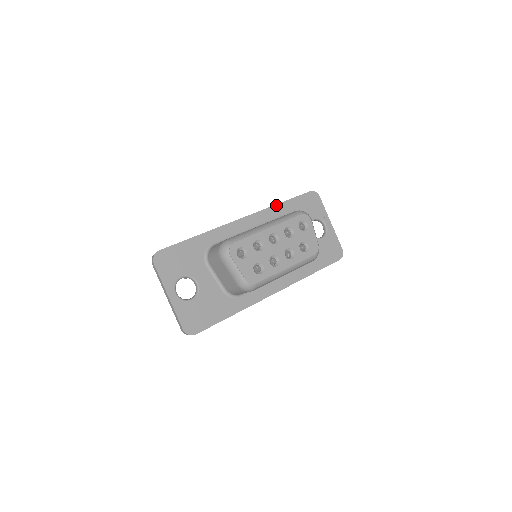
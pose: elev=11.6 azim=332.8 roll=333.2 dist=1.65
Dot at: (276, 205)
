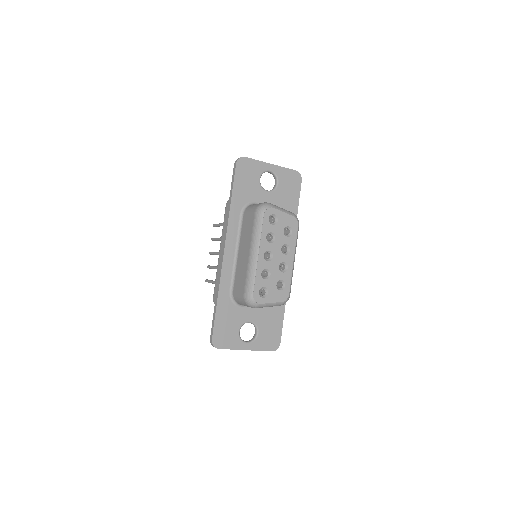
Dot at: (230, 210)
